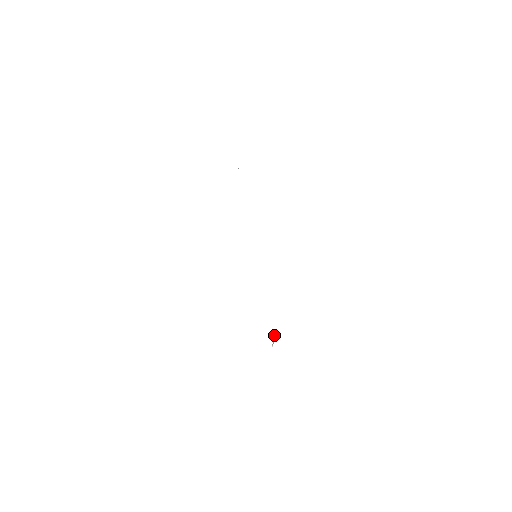
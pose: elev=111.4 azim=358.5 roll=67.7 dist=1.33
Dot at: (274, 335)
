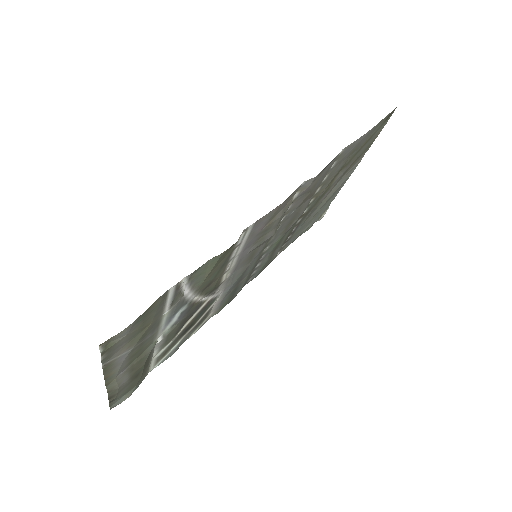
Dot at: (180, 299)
